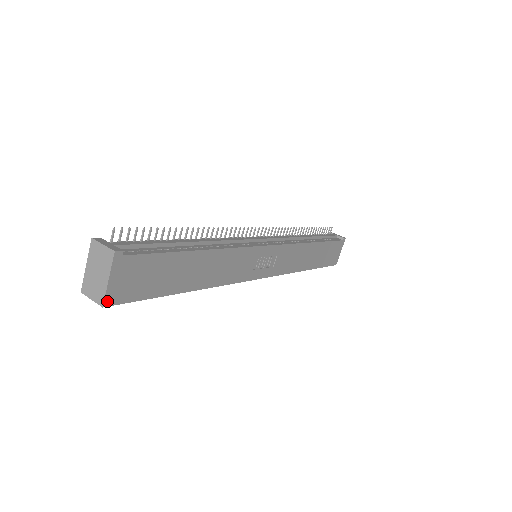
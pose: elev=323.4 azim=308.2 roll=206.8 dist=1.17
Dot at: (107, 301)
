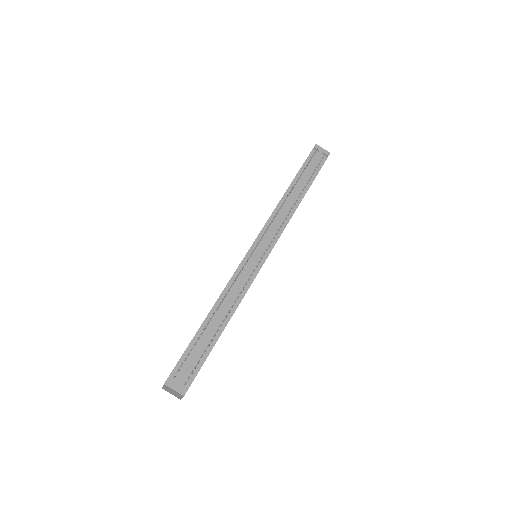
Dot at: occluded
